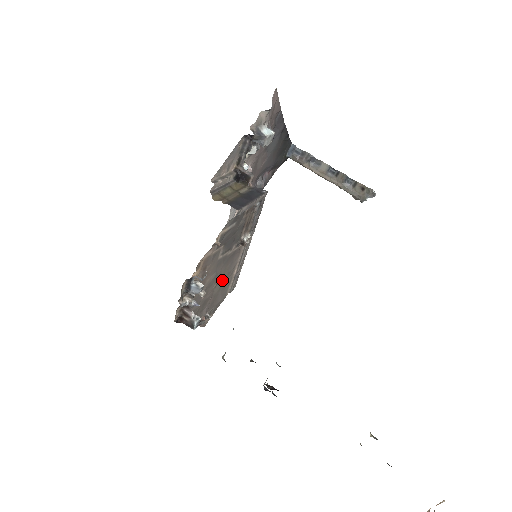
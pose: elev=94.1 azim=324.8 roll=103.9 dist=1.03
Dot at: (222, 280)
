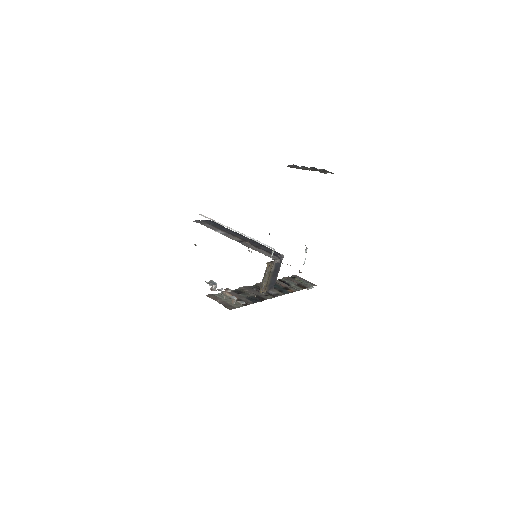
Dot at: occluded
